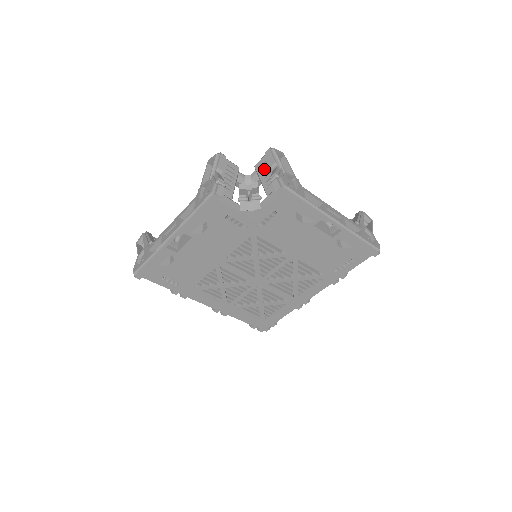
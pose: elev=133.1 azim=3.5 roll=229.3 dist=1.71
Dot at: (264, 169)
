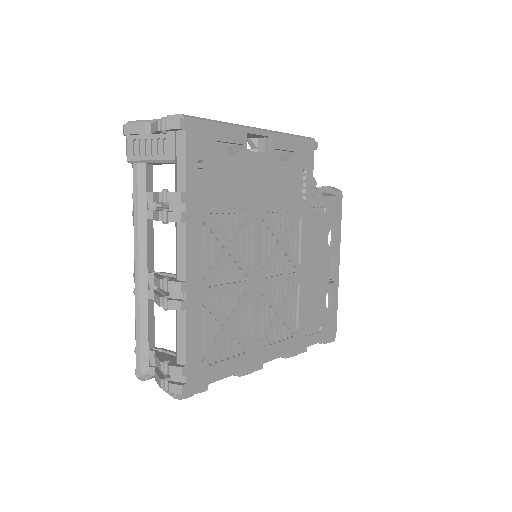
Dot at: occluded
